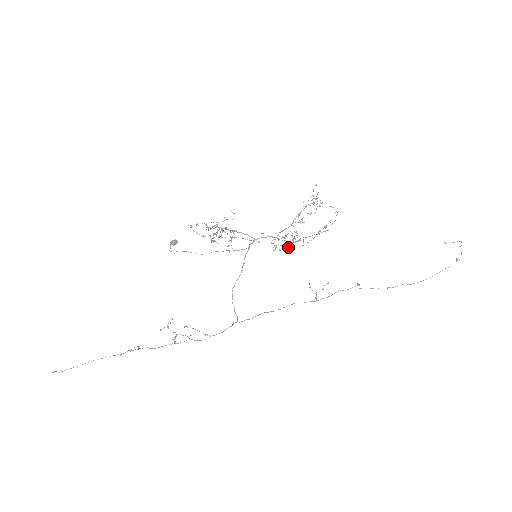
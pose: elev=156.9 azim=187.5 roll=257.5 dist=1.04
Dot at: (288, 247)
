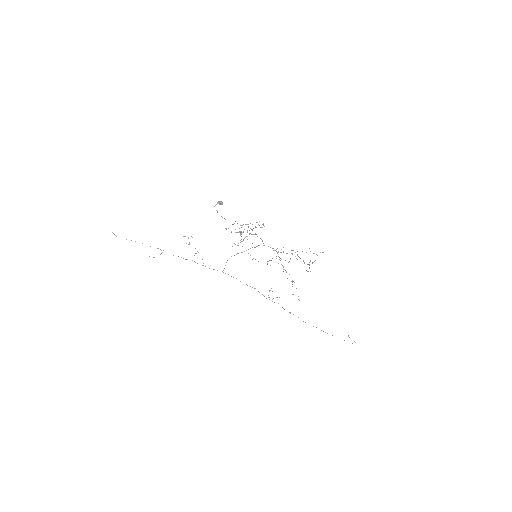
Dot at: (278, 263)
